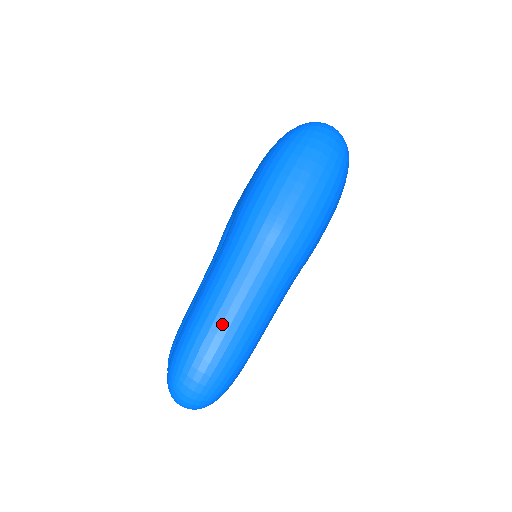
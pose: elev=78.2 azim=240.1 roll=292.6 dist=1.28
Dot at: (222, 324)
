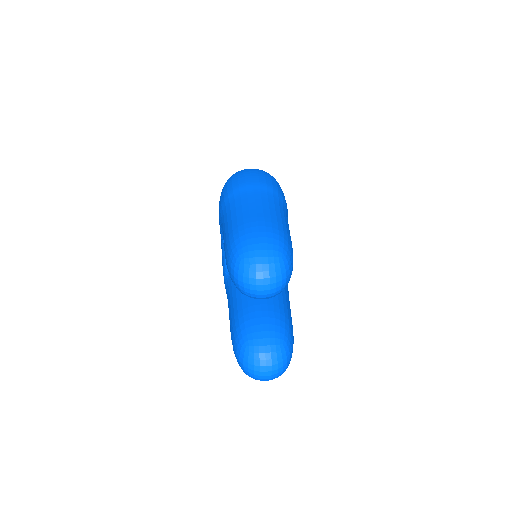
Dot at: (250, 218)
